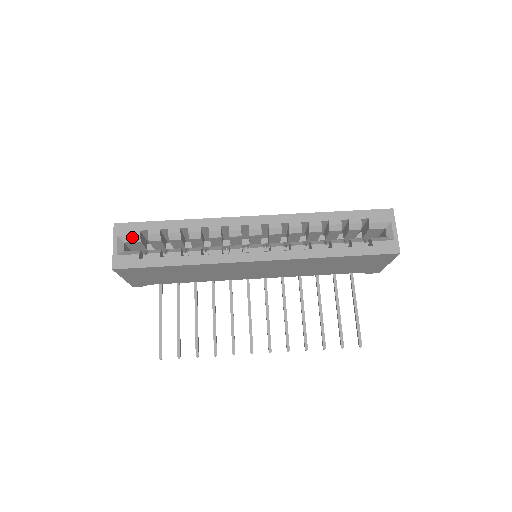
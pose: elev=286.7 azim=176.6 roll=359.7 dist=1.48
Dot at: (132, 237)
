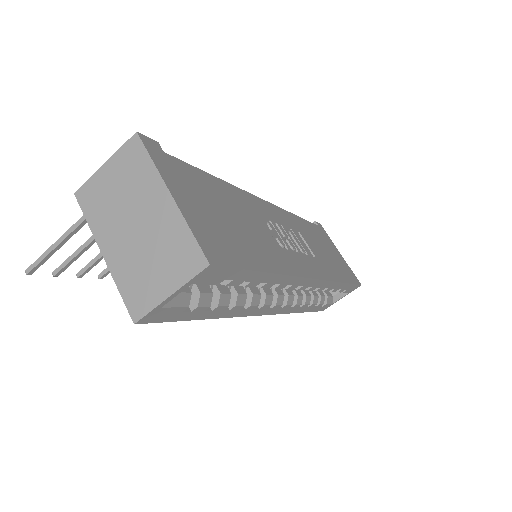
Dot at: (206, 283)
